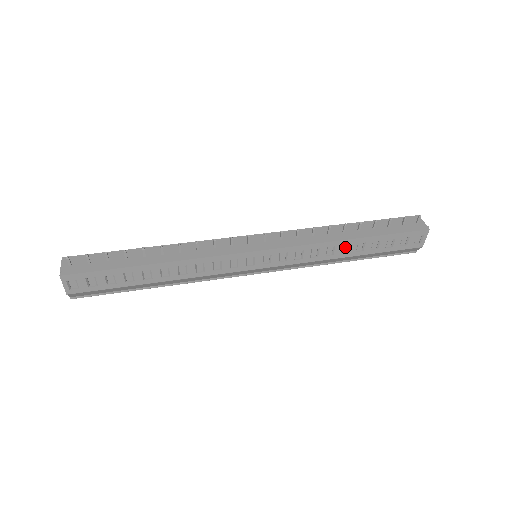
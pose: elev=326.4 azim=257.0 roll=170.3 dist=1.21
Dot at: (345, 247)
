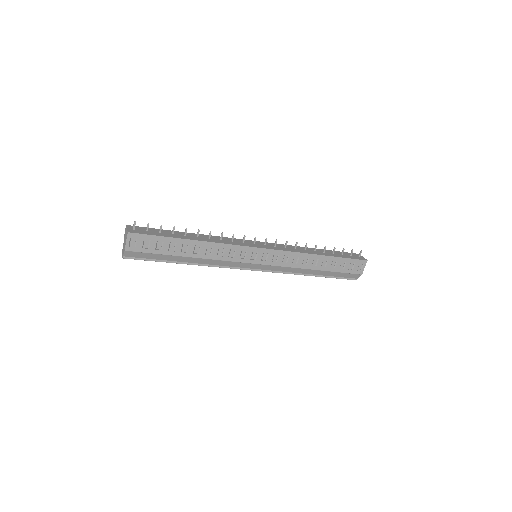
Dot at: (315, 261)
